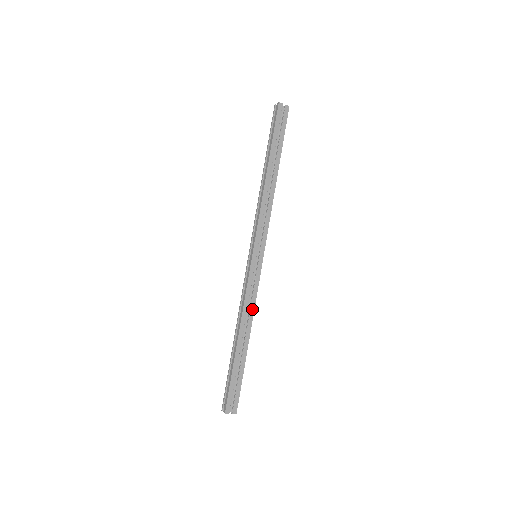
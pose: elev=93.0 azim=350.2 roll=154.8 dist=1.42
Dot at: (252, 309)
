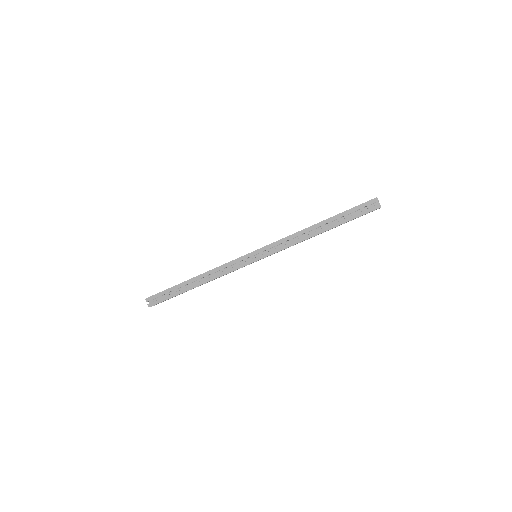
Dot at: (218, 275)
